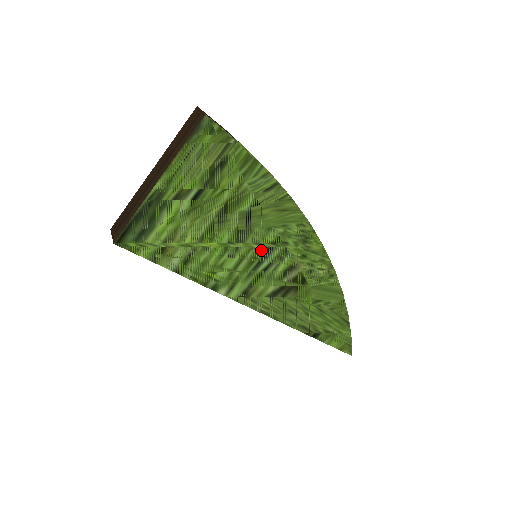
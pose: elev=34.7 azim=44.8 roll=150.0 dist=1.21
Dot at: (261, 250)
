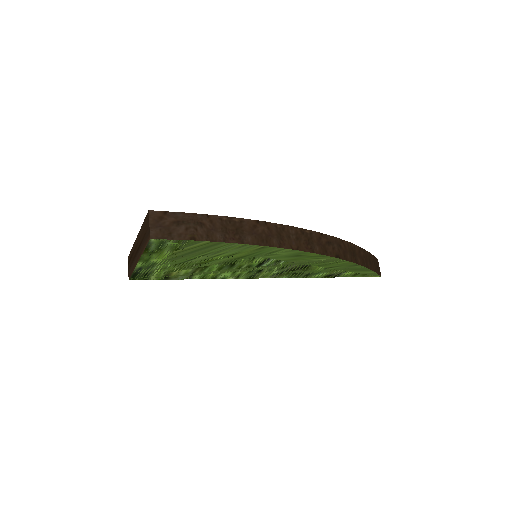
Dot at: (254, 264)
